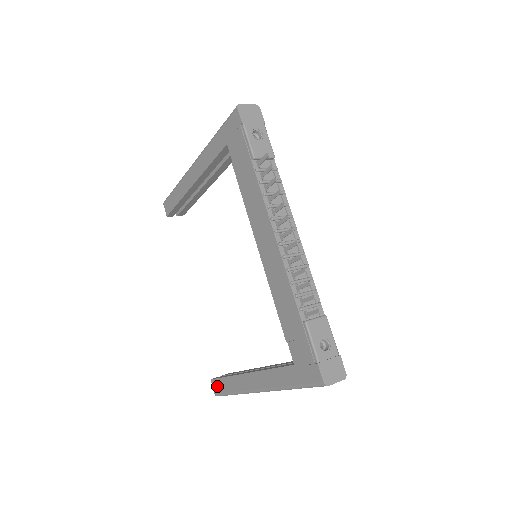
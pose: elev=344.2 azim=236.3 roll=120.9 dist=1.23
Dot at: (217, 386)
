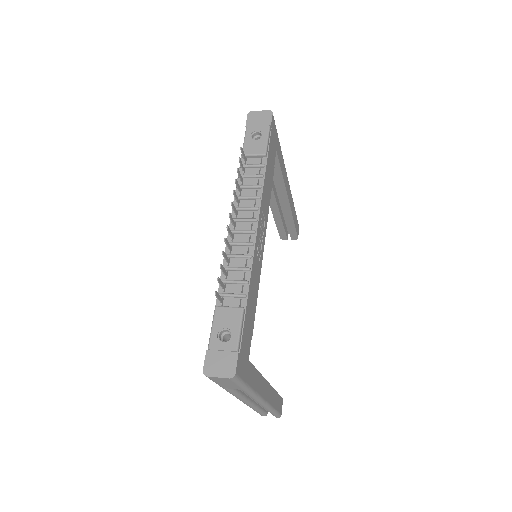
Dot at: occluded
